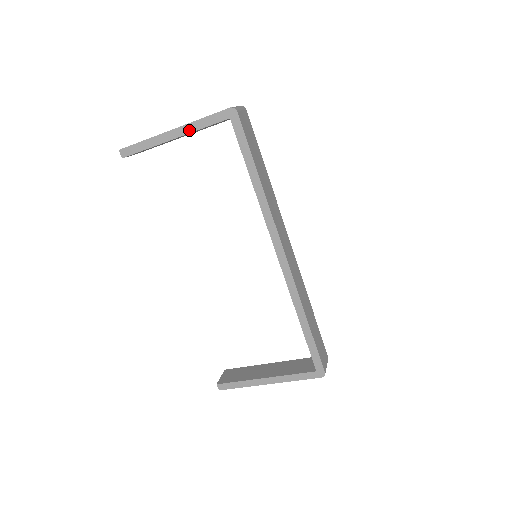
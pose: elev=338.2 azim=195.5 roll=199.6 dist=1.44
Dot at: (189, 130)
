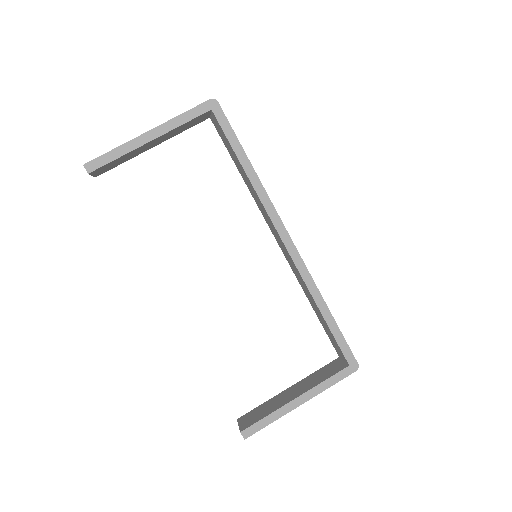
Dot at: (168, 128)
